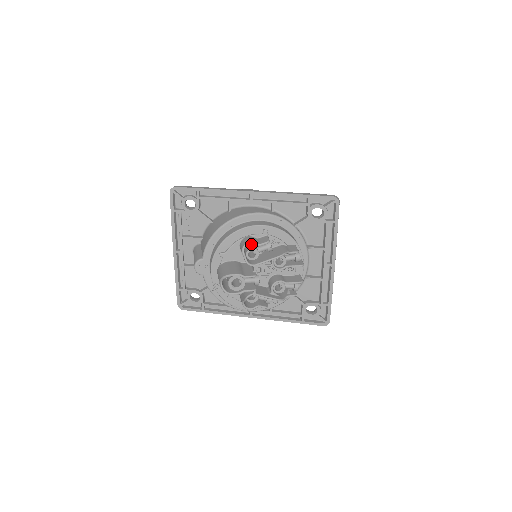
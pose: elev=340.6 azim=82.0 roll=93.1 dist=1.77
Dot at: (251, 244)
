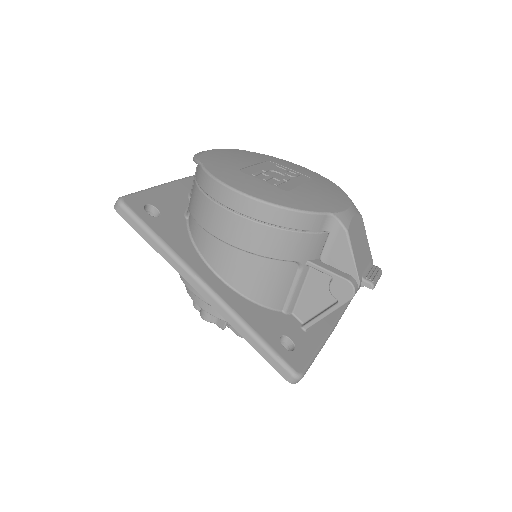
Dot at: occluded
